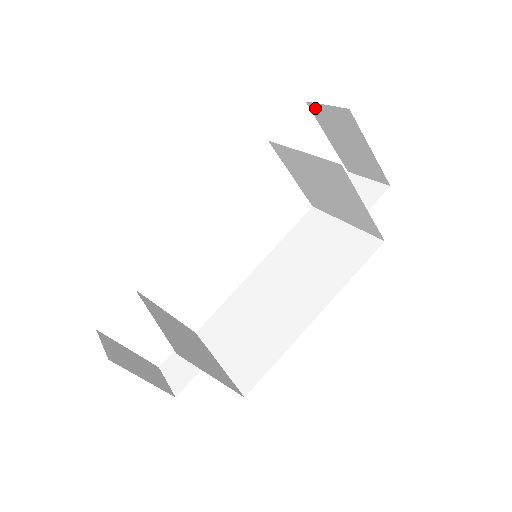
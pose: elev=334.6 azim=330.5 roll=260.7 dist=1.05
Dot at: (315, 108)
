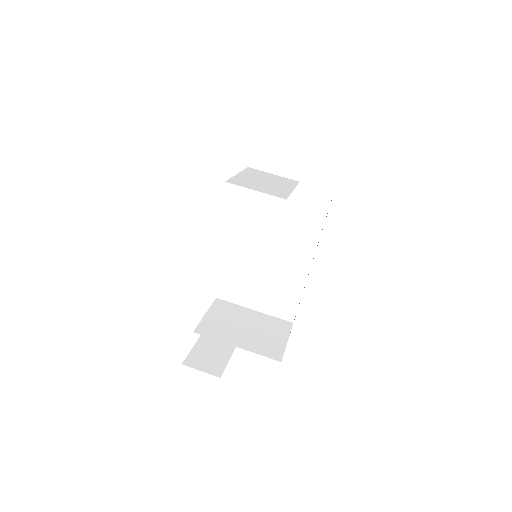
Dot at: occluded
